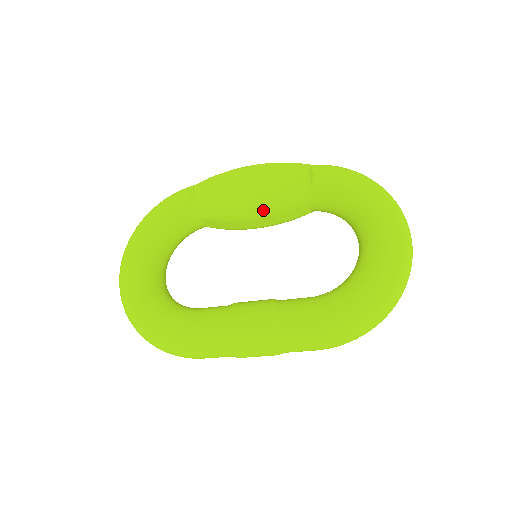
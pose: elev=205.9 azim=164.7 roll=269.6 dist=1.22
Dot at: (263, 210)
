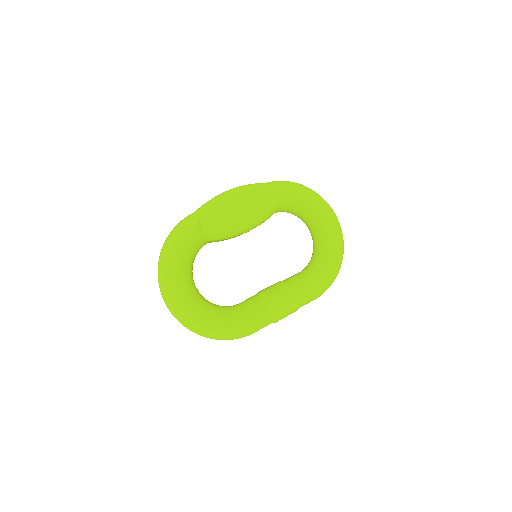
Dot at: (254, 225)
